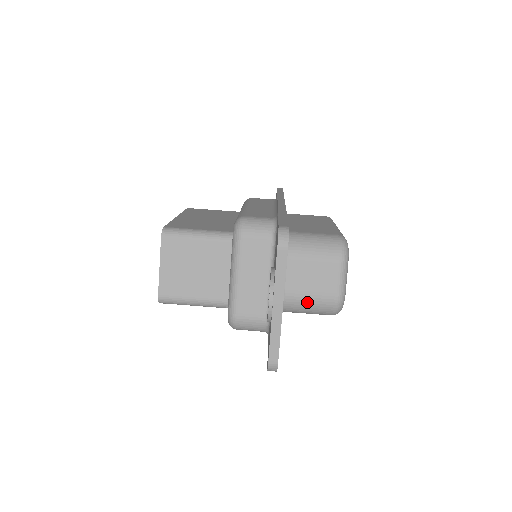
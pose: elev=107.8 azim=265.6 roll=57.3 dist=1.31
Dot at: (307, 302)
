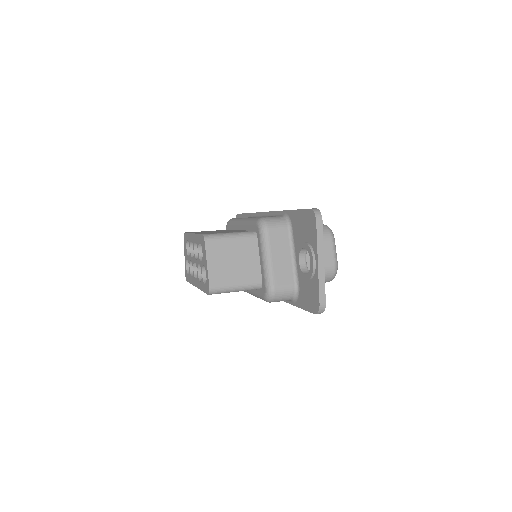
Dot at: occluded
